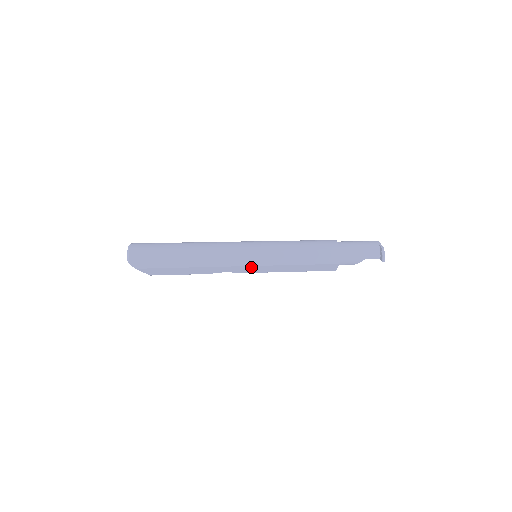
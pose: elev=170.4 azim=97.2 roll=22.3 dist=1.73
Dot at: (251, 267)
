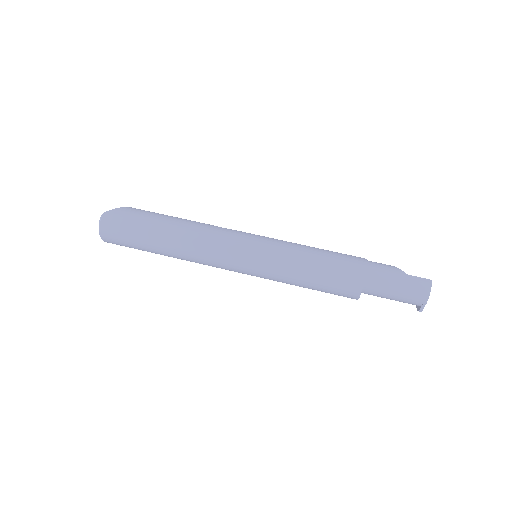
Dot at: occluded
